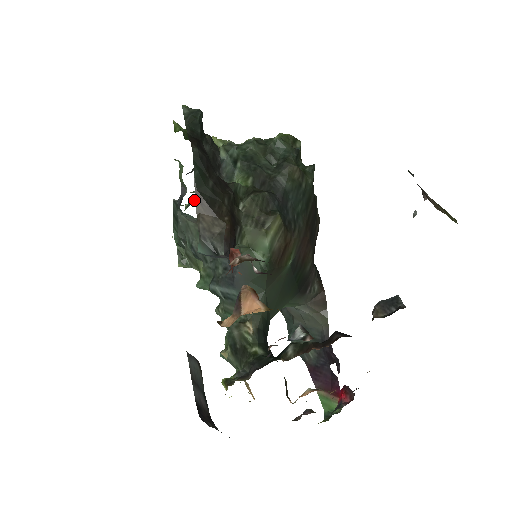
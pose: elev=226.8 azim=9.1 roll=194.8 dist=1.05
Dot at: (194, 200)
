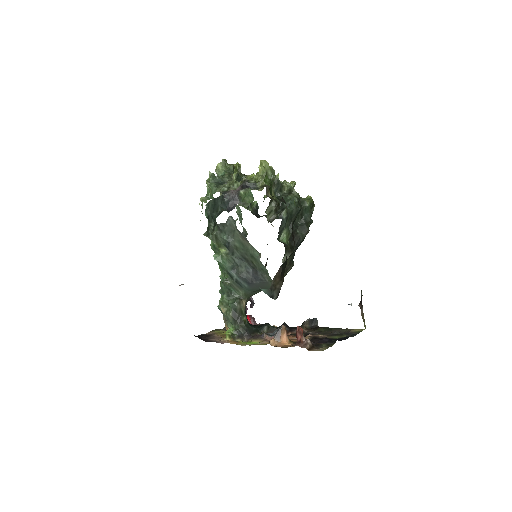
Dot at: (221, 177)
